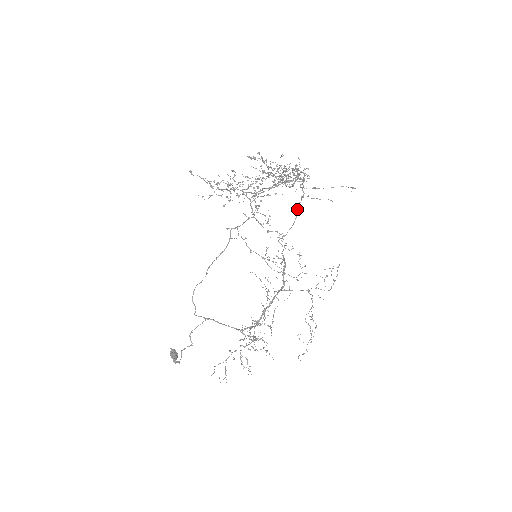
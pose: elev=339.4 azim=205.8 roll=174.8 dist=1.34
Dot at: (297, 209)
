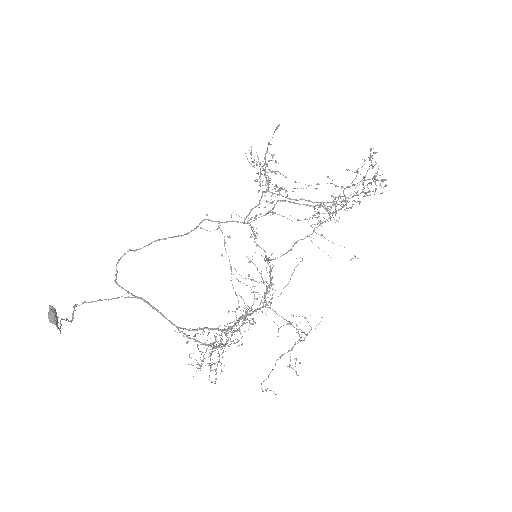
Dot at: (296, 243)
